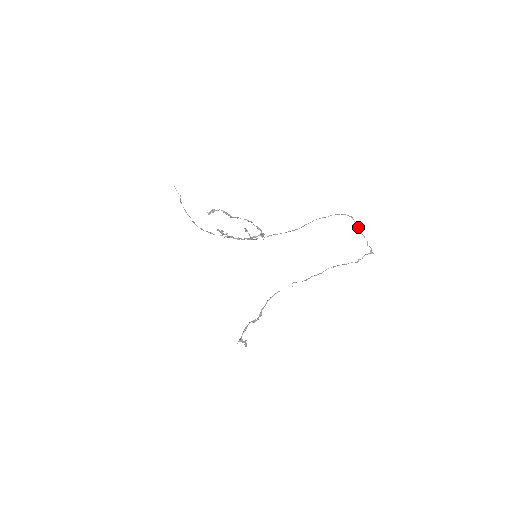
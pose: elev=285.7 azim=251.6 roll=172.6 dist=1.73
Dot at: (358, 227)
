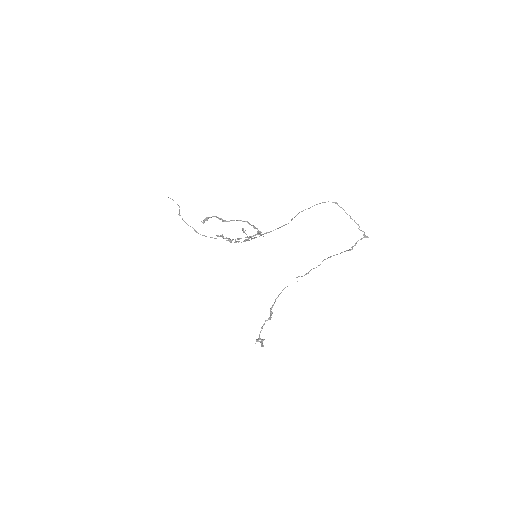
Dot at: (345, 212)
